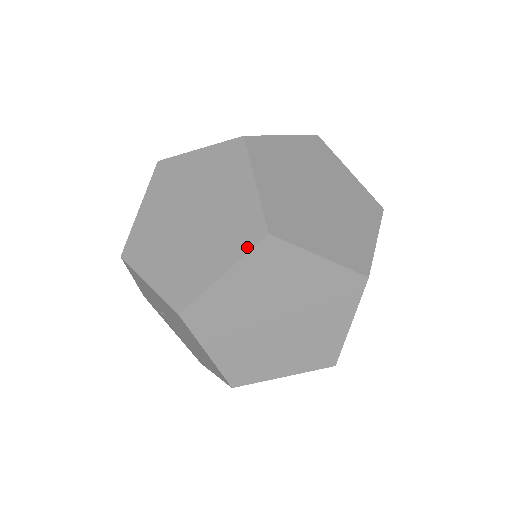
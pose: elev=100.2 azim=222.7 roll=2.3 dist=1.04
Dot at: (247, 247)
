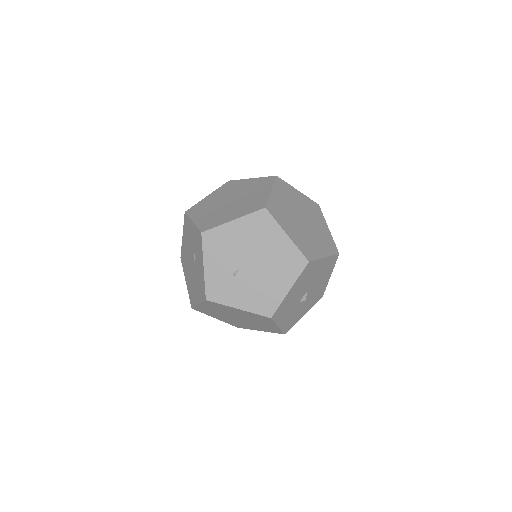
Dot at: (272, 182)
